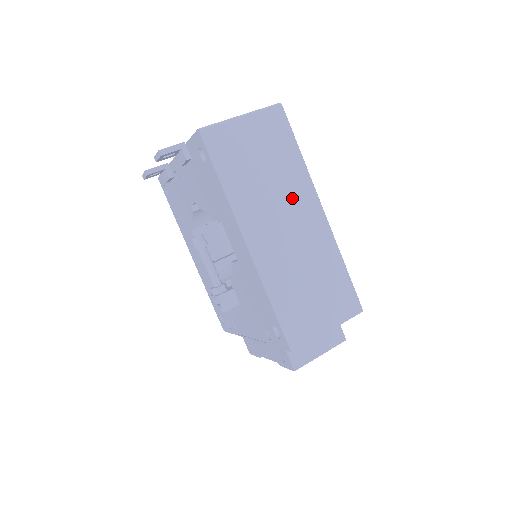
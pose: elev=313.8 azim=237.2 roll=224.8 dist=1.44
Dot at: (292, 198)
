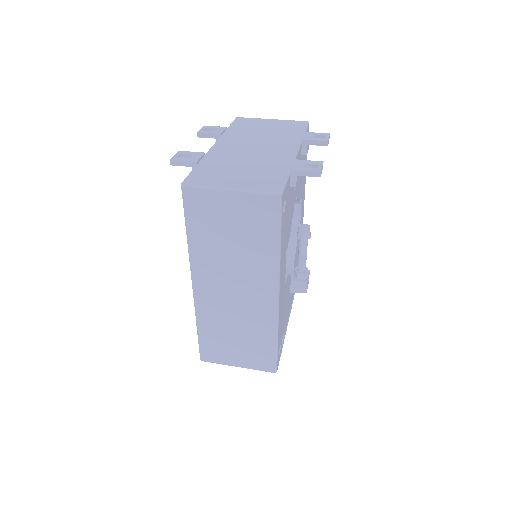
Dot at: (250, 275)
